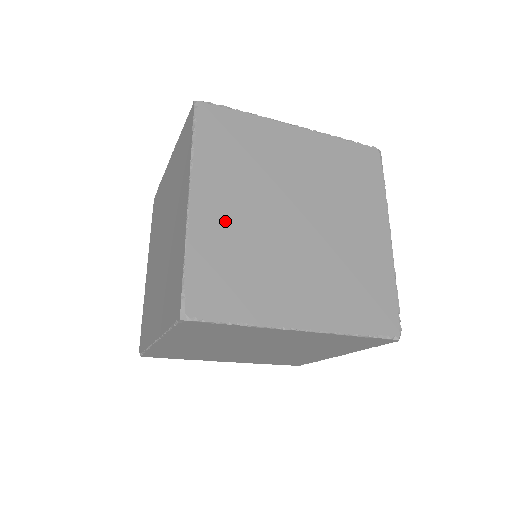
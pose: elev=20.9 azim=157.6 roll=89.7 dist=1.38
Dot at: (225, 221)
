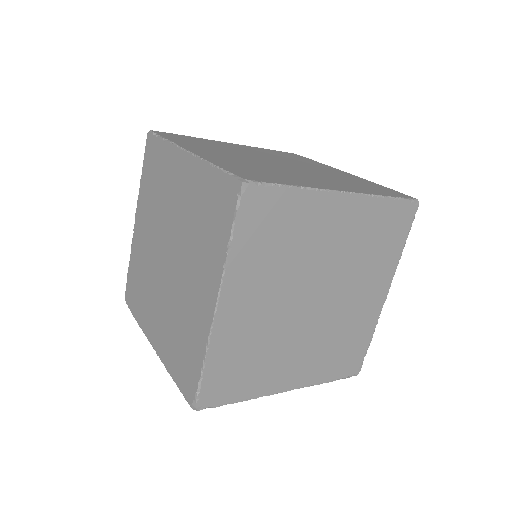
Dot at: (225, 158)
